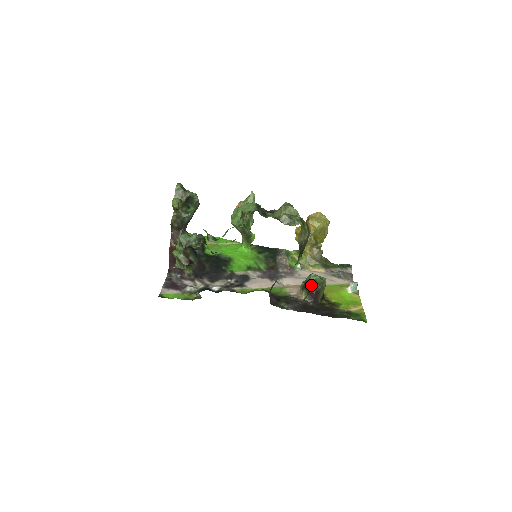
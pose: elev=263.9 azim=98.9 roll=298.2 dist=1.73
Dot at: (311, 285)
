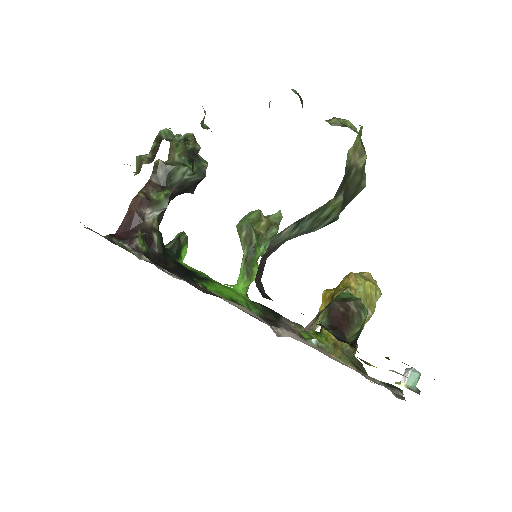
Dot at: (339, 300)
